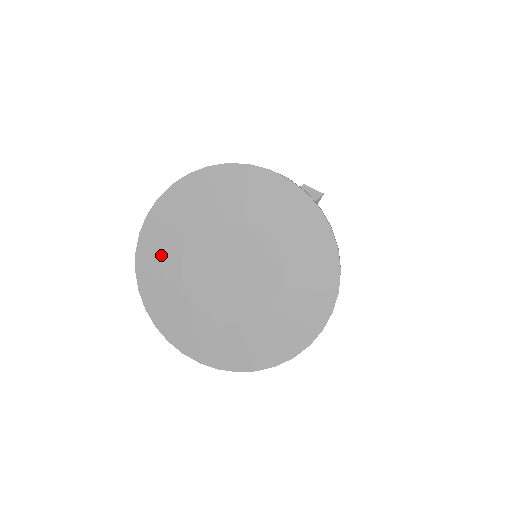
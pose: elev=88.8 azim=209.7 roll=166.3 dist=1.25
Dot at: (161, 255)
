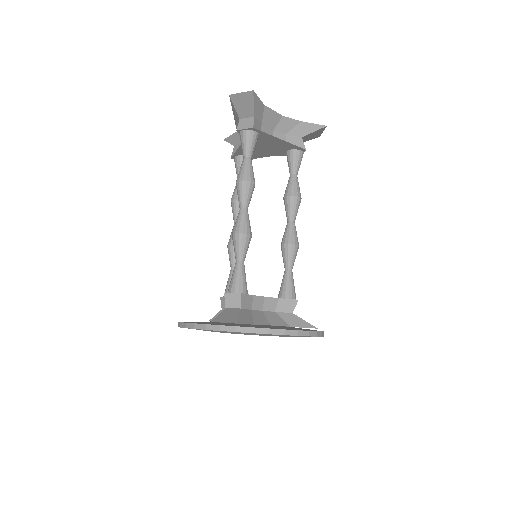
Dot at: occluded
